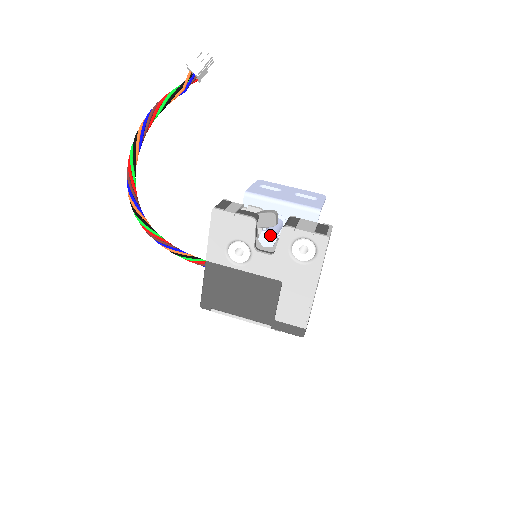
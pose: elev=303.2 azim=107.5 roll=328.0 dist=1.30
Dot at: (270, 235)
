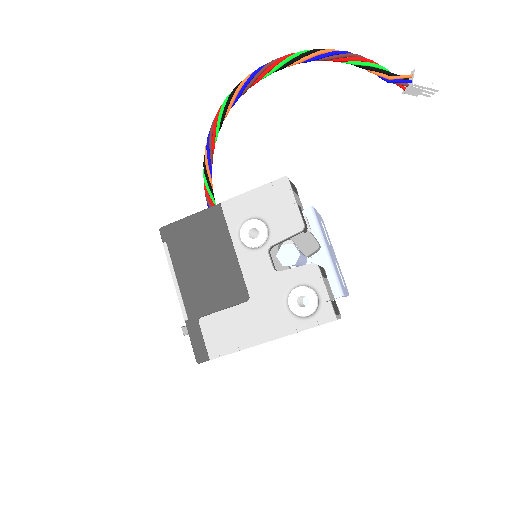
Dot at: (295, 255)
